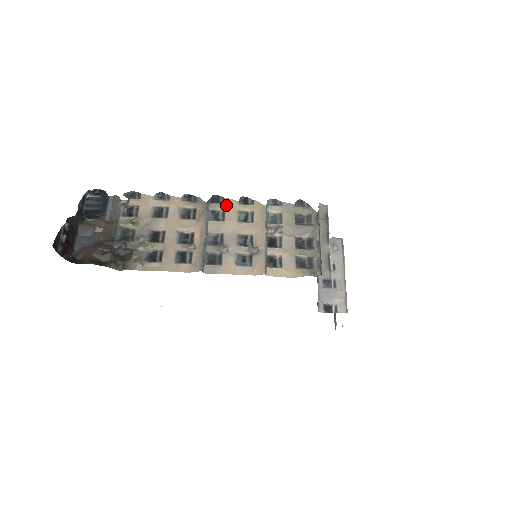
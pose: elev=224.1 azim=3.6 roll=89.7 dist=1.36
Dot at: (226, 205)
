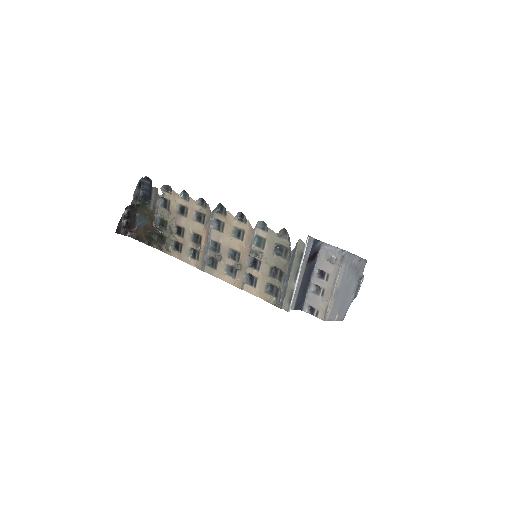
Dot at: (226, 218)
